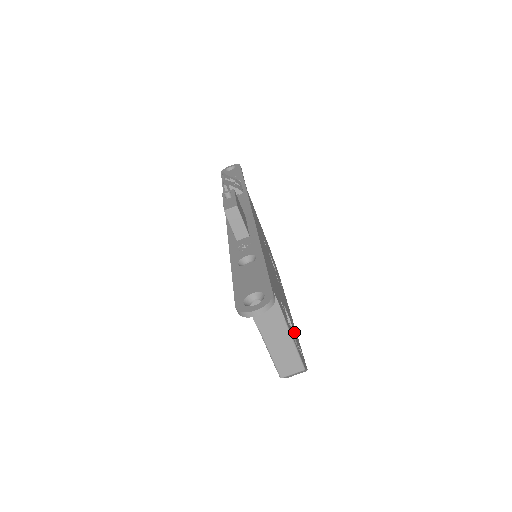
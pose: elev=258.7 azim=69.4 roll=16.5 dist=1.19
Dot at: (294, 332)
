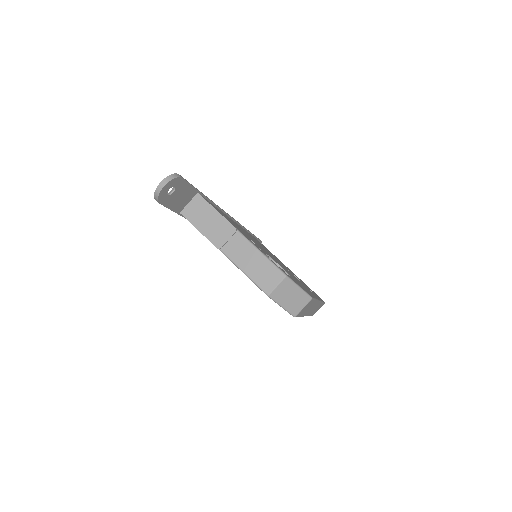
Dot at: occluded
